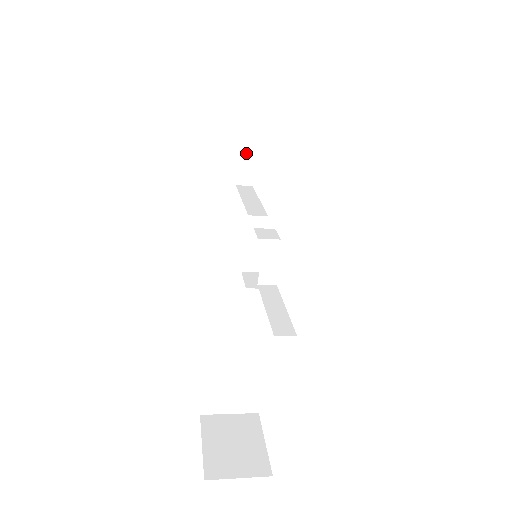
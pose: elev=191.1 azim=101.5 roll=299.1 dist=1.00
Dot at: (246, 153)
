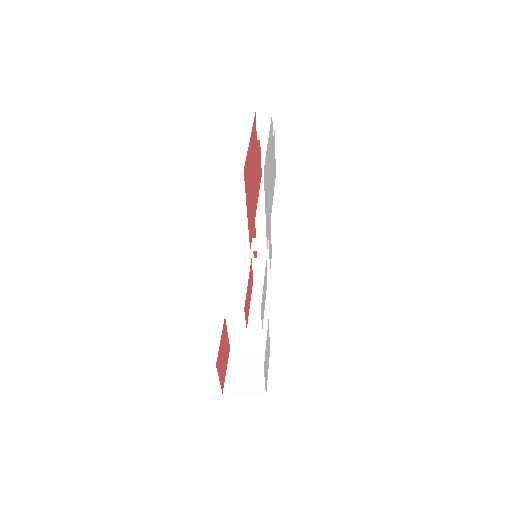
Dot at: occluded
